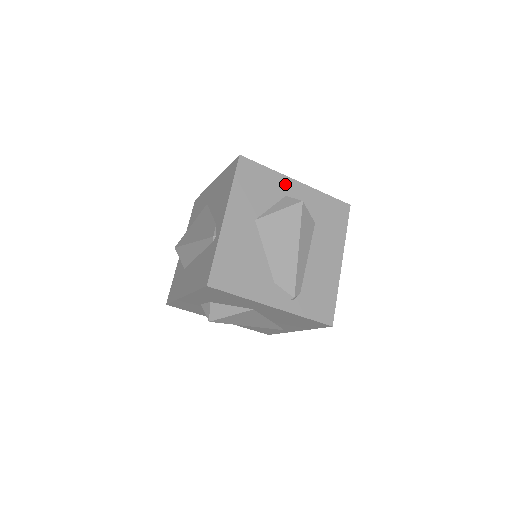
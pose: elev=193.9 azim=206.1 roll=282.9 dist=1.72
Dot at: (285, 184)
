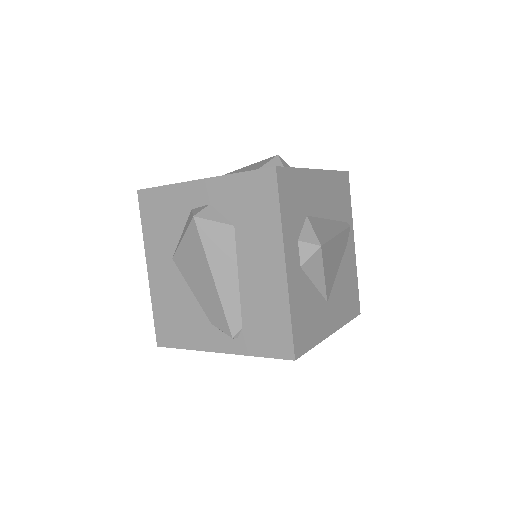
Dot at: (187, 194)
